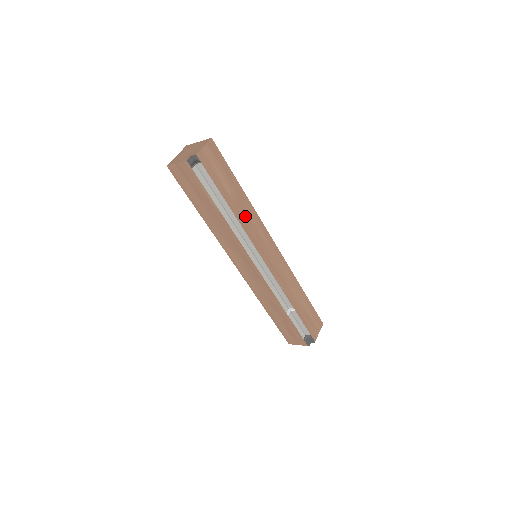
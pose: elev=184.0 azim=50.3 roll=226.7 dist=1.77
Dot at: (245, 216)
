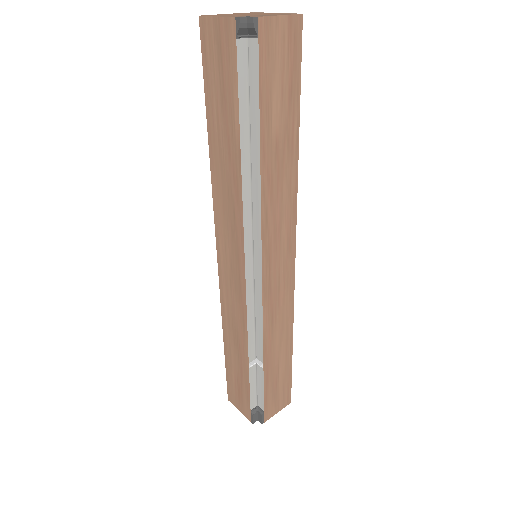
Dot at: (276, 184)
